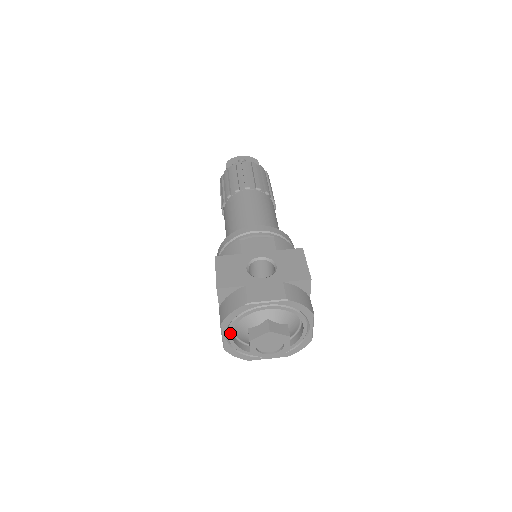
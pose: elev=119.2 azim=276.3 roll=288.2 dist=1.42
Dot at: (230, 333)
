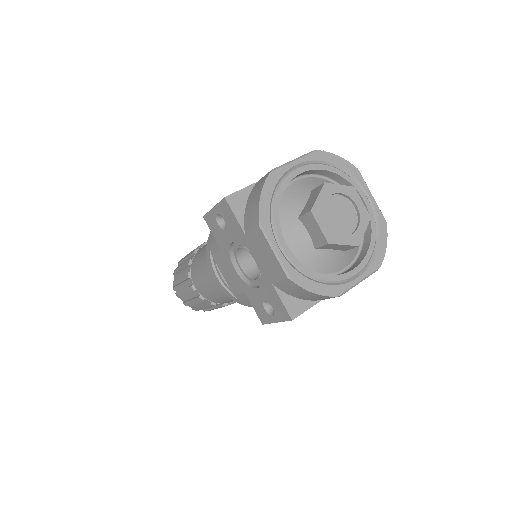
Dot at: (280, 238)
